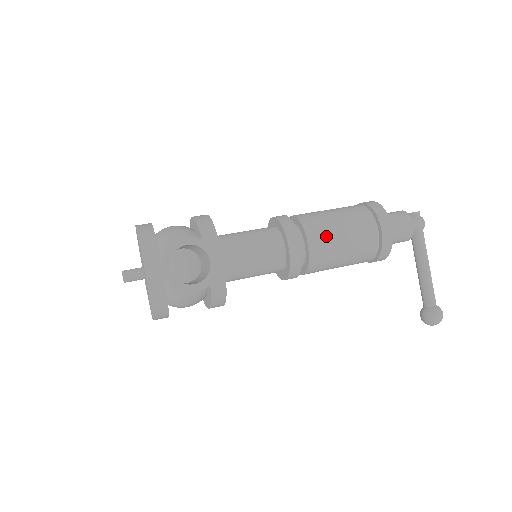
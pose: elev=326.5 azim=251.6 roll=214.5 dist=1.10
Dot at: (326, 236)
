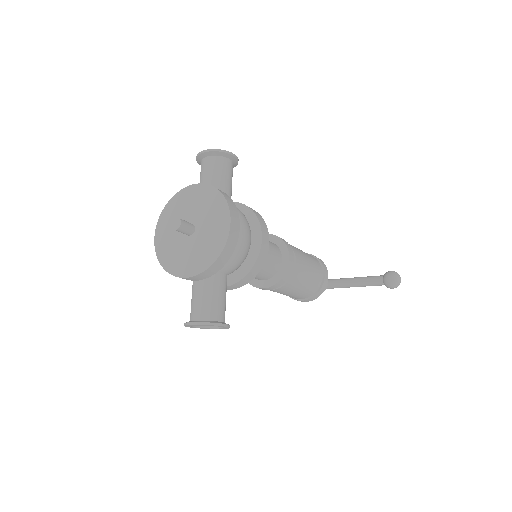
Dot at: occluded
